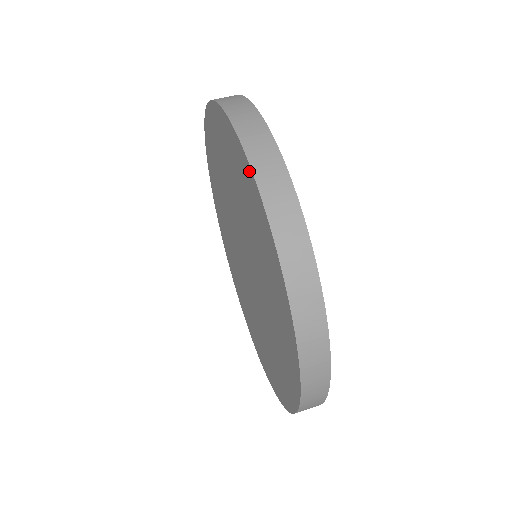
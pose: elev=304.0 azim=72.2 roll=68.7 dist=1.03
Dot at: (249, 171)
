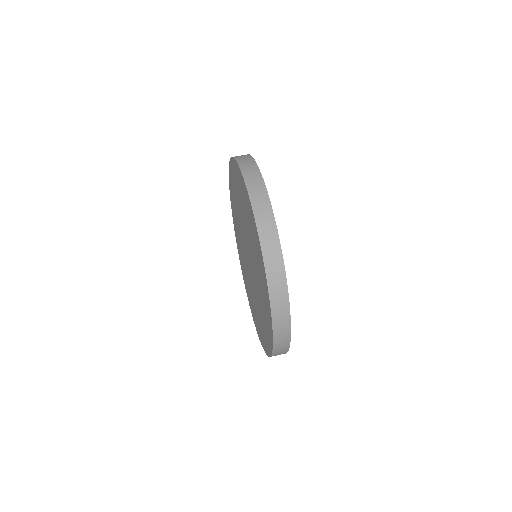
Dot at: (258, 240)
